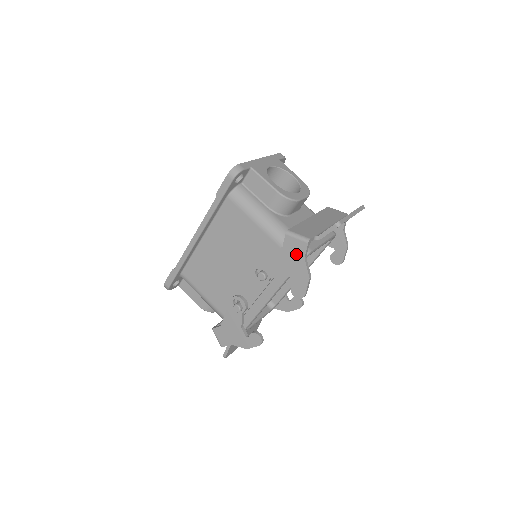
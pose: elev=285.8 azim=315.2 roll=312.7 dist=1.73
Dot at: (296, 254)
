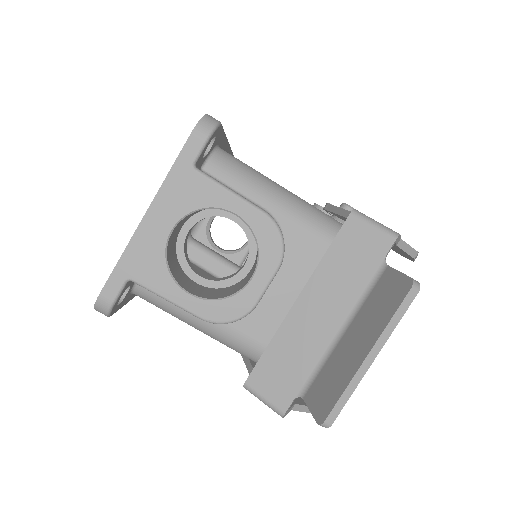
Dot at: occluded
